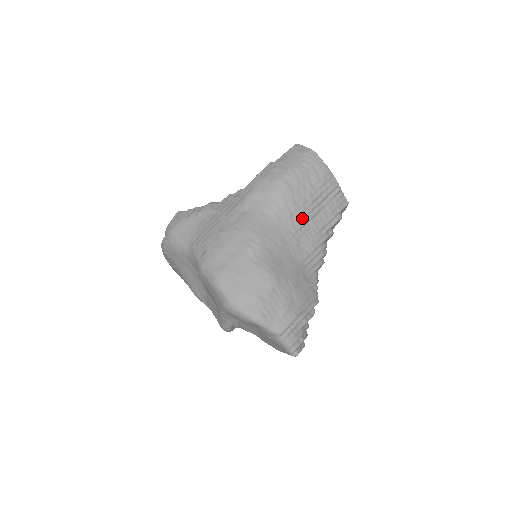
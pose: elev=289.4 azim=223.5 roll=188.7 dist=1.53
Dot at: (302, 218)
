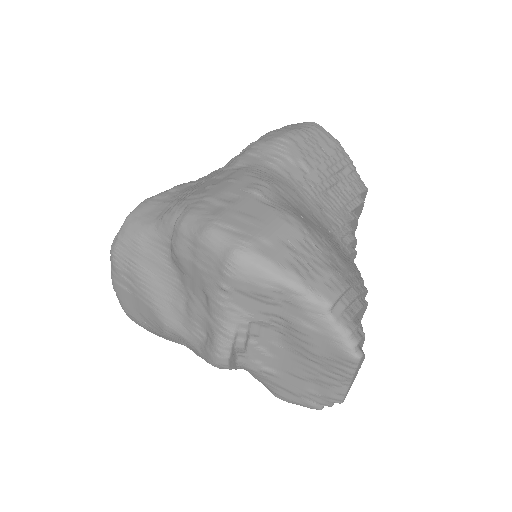
Dot at: (319, 182)
